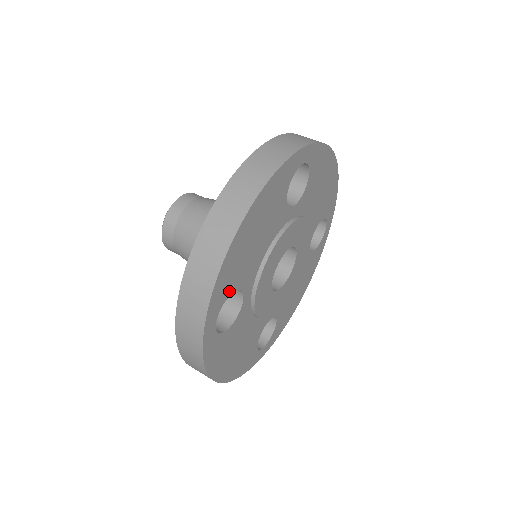
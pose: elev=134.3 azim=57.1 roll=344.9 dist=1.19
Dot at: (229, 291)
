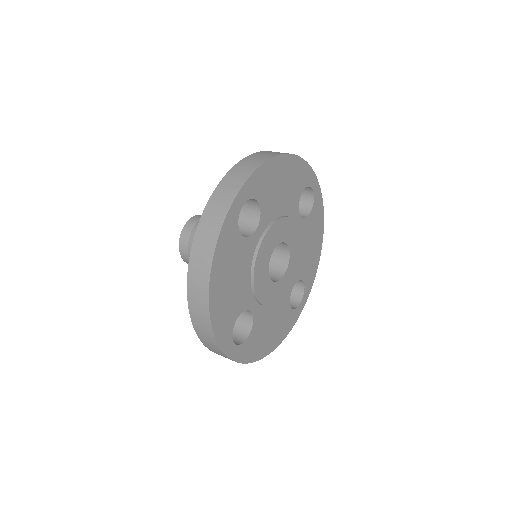
Dot at: (258, 195)
